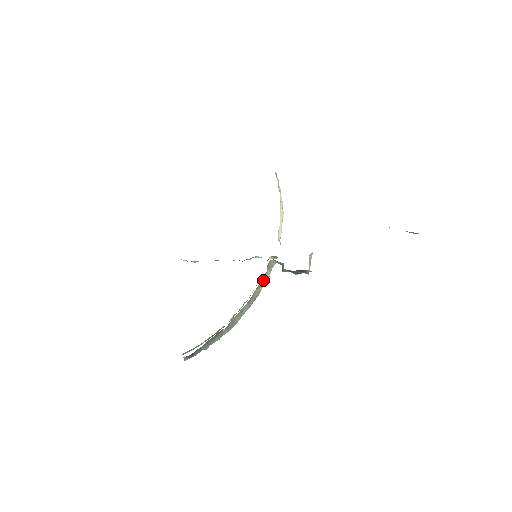
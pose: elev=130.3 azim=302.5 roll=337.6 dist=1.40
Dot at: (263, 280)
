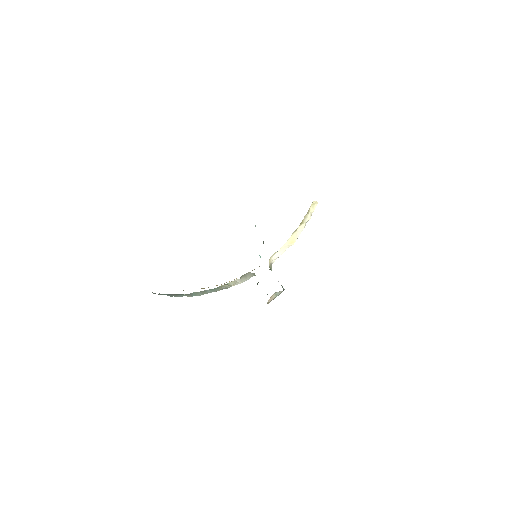
Dot at: (235, 281)
